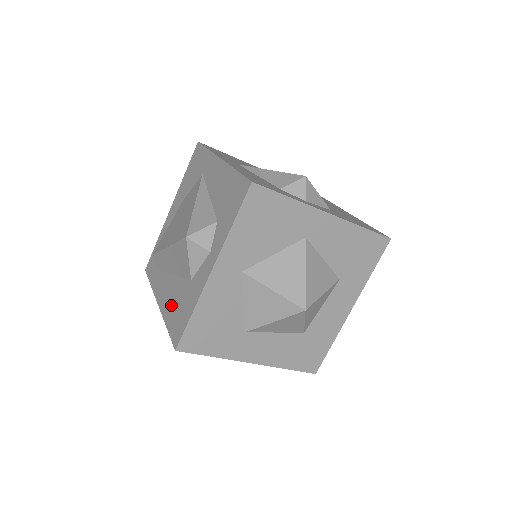
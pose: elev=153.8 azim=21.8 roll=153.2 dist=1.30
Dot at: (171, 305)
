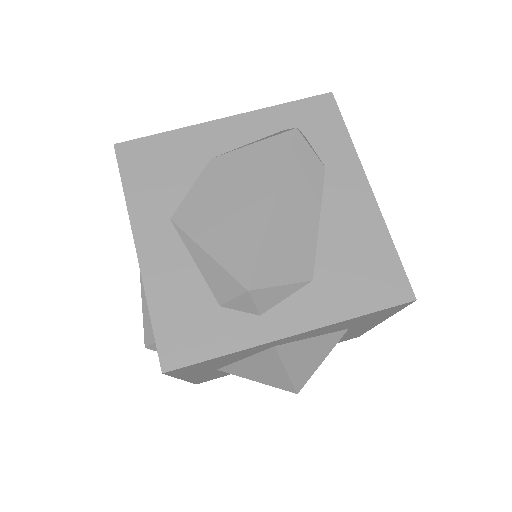
Dot at: occluded
